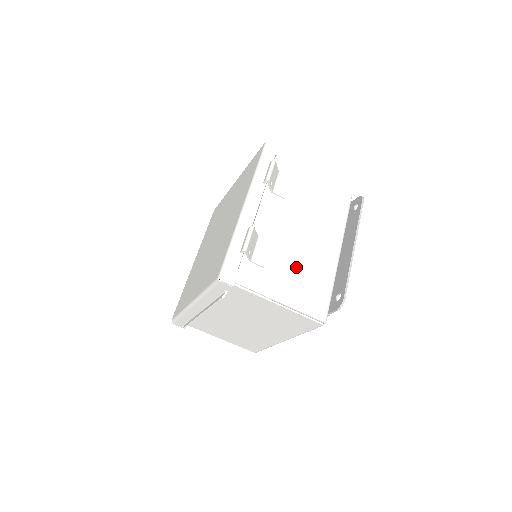
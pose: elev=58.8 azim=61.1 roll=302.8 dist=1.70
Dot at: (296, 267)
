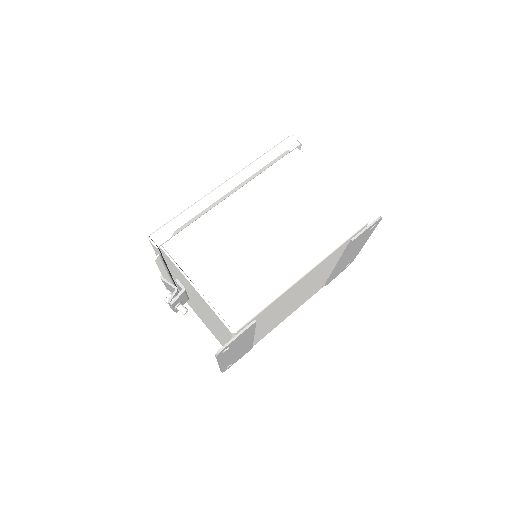
Dot at: occluded
